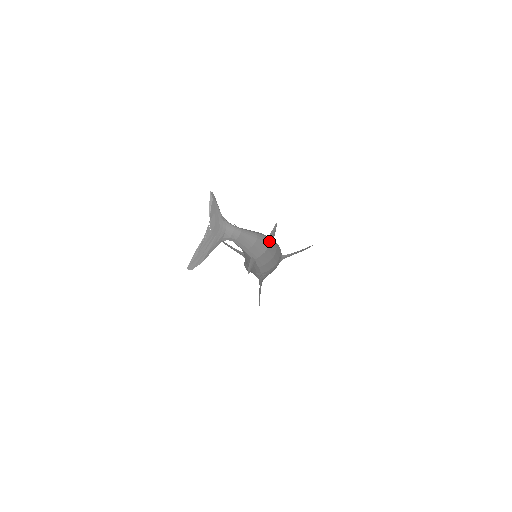
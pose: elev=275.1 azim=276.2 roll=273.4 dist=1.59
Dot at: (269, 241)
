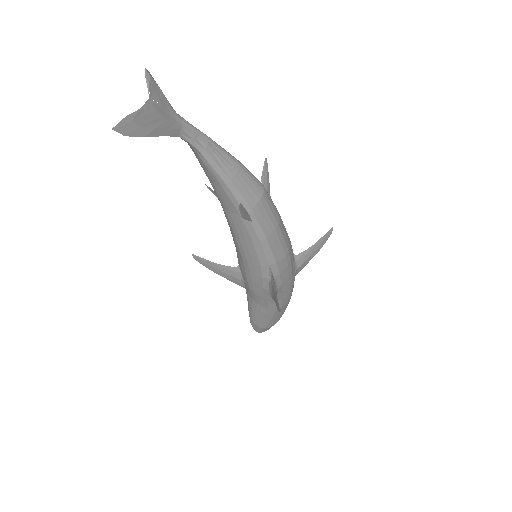
Dot at: (262, 185)
